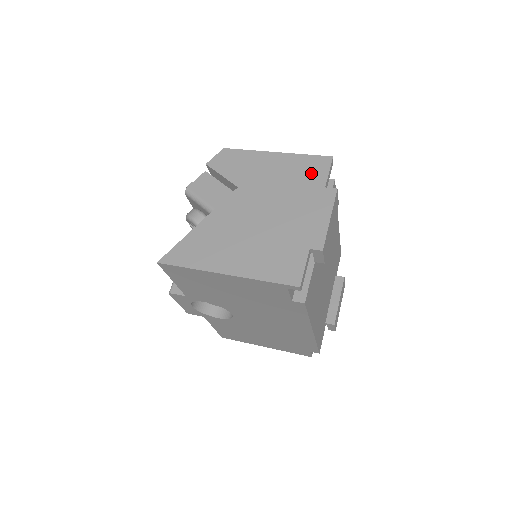
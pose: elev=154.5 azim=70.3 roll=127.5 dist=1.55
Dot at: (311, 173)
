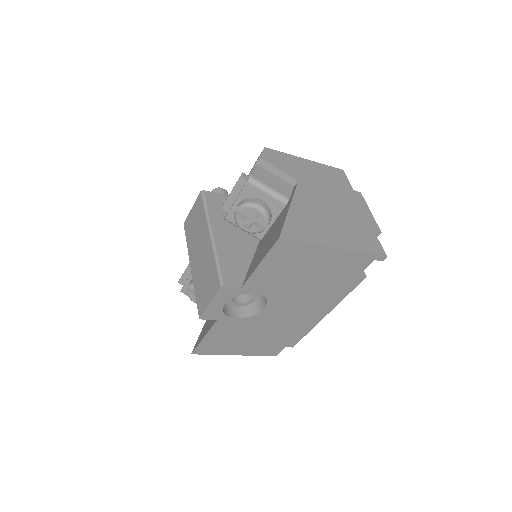
Dot at: (339, 179)
